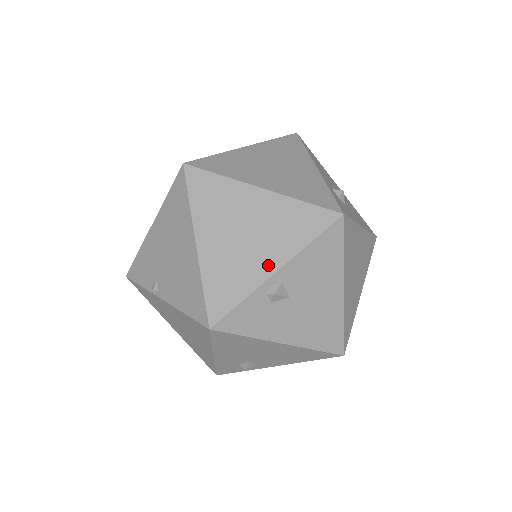
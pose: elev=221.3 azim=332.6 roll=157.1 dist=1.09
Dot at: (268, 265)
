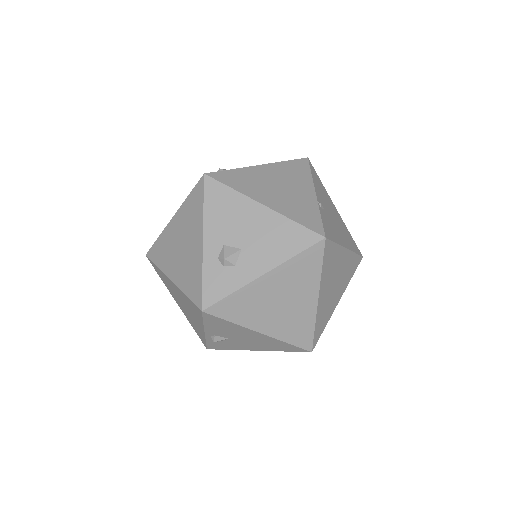
Dot at: (200, 328)
